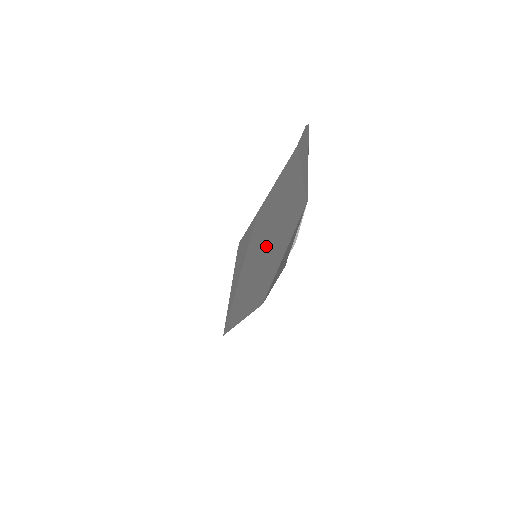
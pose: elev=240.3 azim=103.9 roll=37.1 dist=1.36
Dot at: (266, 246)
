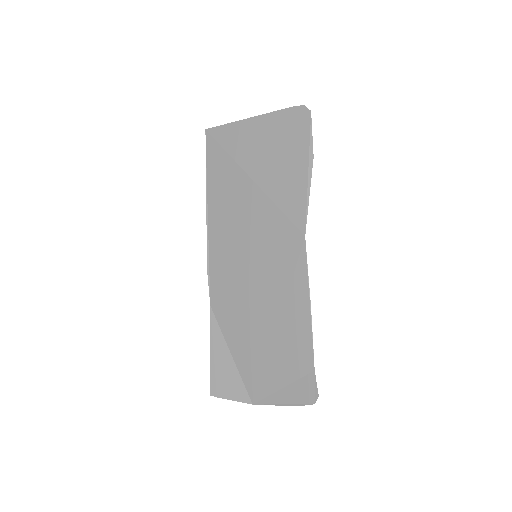
Dot at: (253, 298)
